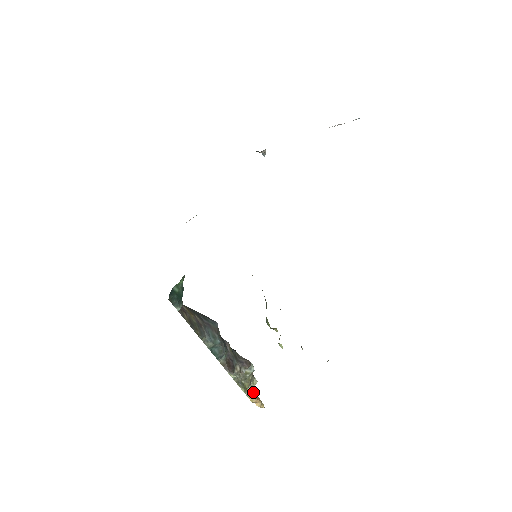
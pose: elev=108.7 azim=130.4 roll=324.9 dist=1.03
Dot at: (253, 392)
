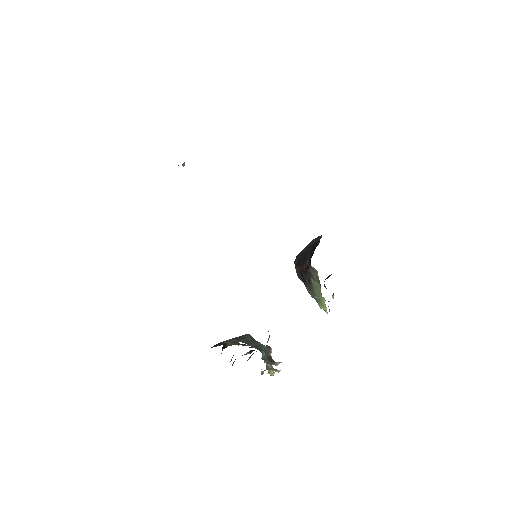
Dot at: occluded
